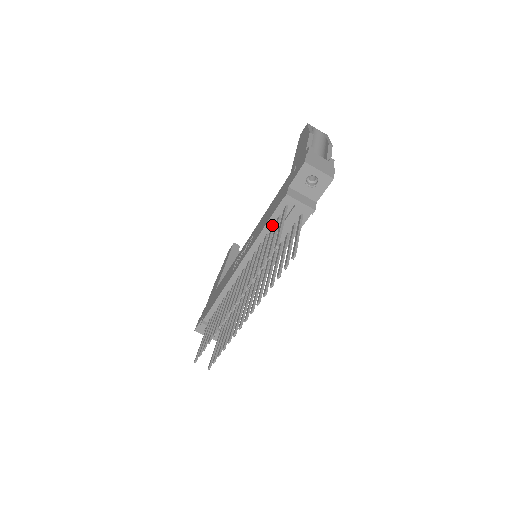
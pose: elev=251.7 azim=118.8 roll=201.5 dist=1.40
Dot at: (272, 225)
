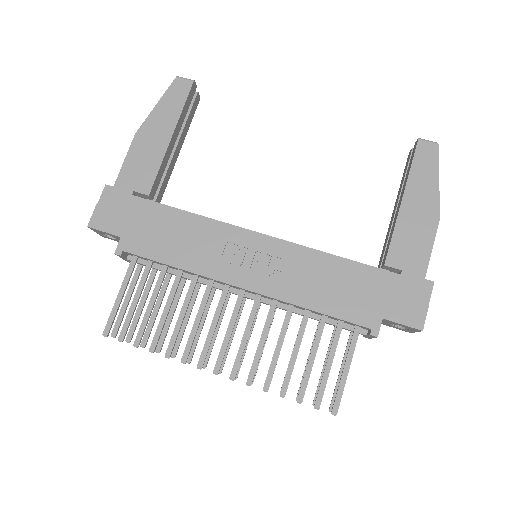
Dot at: (326, 316)
